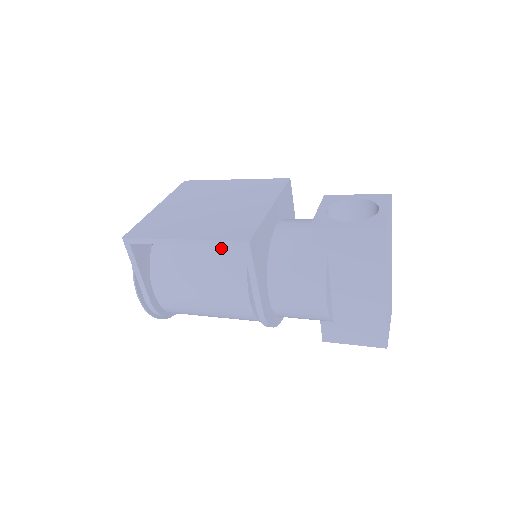
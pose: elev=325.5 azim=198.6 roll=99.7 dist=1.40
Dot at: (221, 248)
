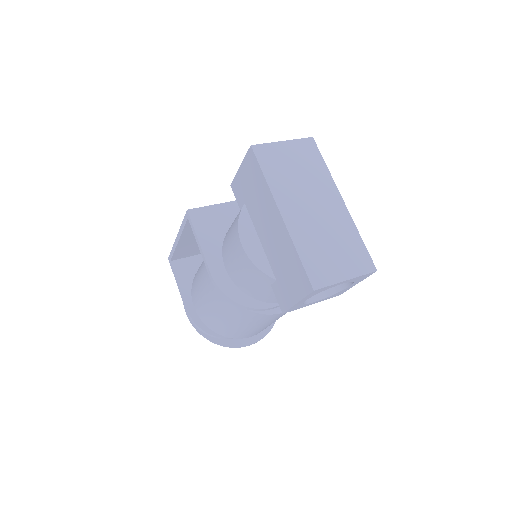
Dot at: occluded
